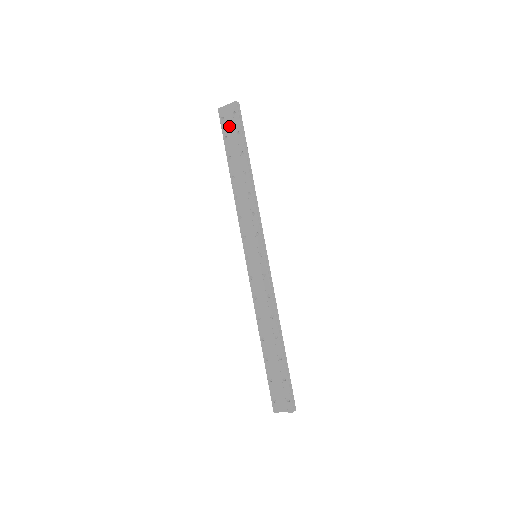
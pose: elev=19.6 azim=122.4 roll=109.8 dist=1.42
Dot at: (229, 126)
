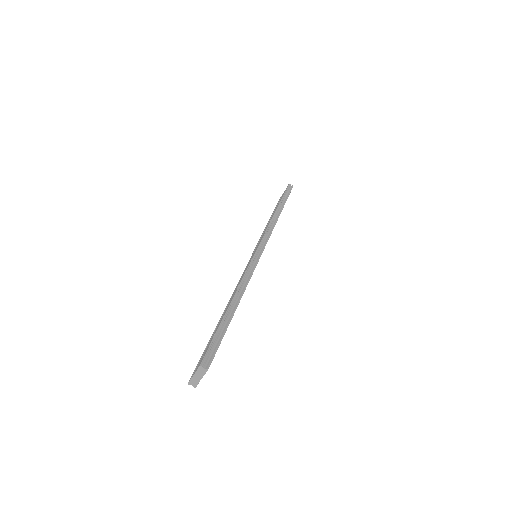
Dot at: occluded
